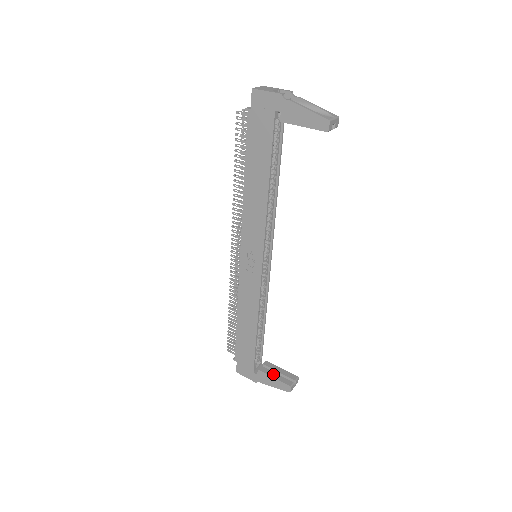
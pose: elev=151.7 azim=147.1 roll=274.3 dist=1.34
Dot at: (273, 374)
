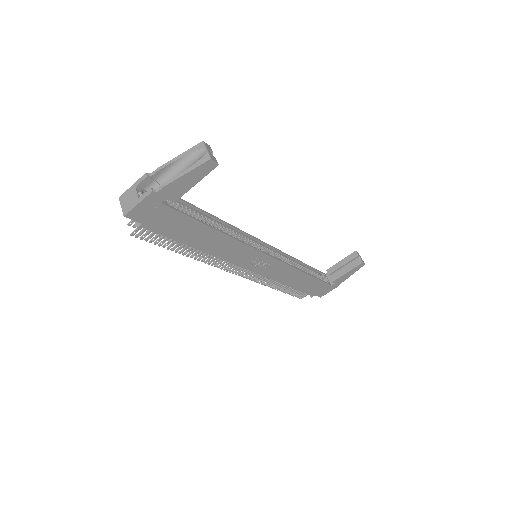
Dot at: (343, 271)
